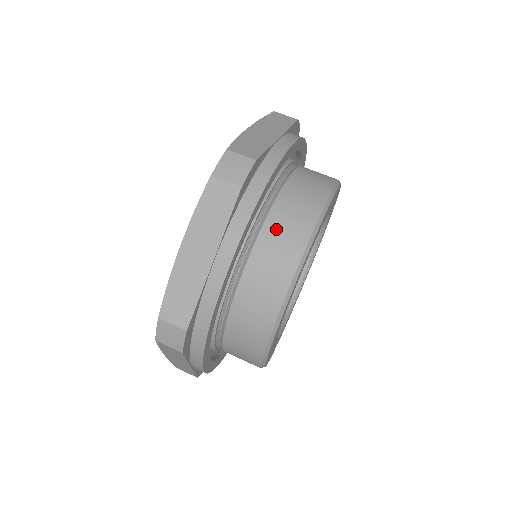
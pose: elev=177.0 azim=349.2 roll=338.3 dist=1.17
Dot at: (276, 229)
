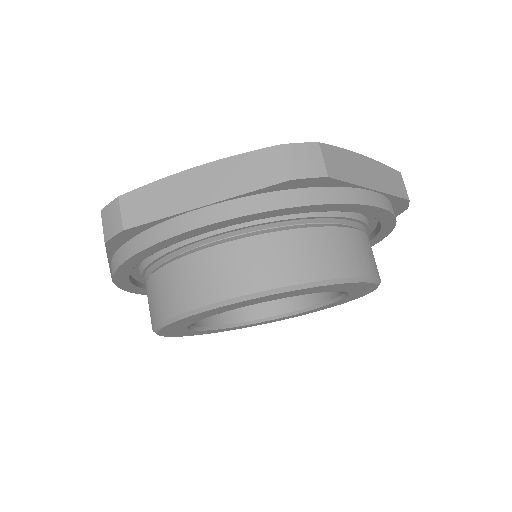
Dot at: (280, 247)
